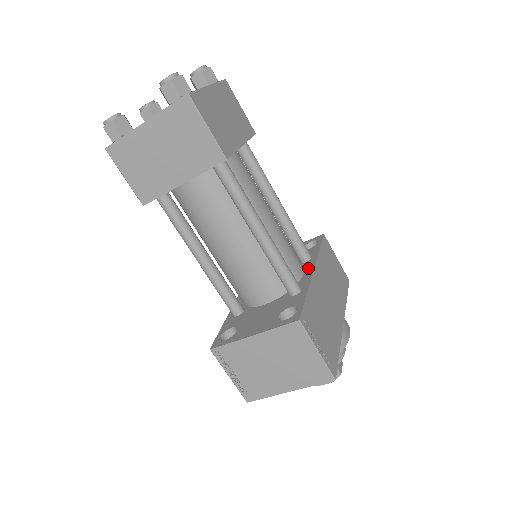
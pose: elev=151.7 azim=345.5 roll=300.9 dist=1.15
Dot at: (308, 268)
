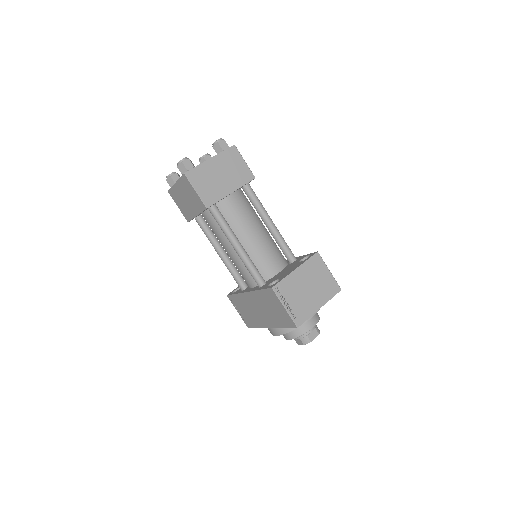
Dot at: occluded
